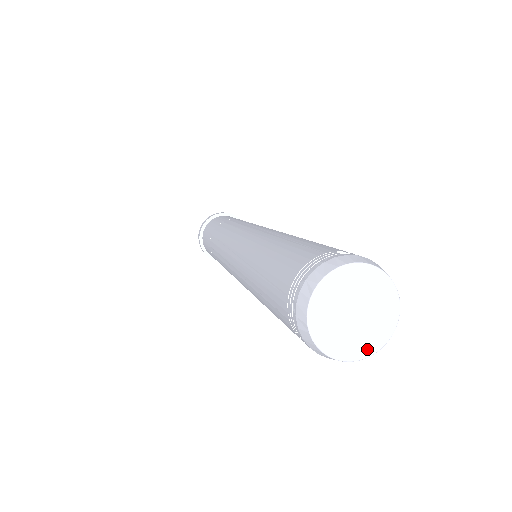
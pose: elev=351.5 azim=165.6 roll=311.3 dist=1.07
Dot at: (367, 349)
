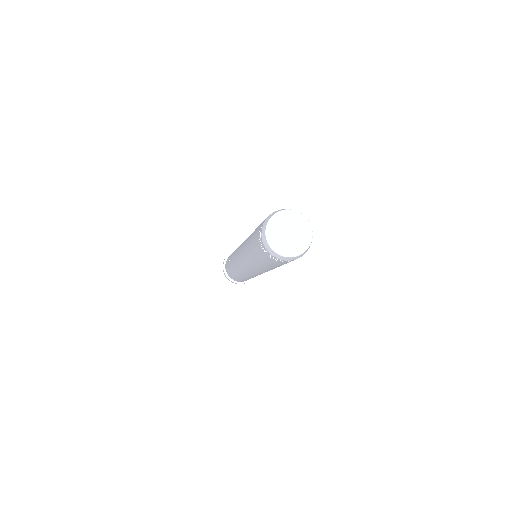
Dot at: (296, 252)
